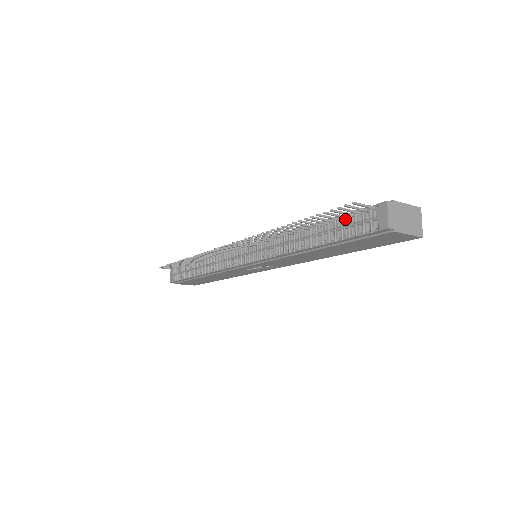
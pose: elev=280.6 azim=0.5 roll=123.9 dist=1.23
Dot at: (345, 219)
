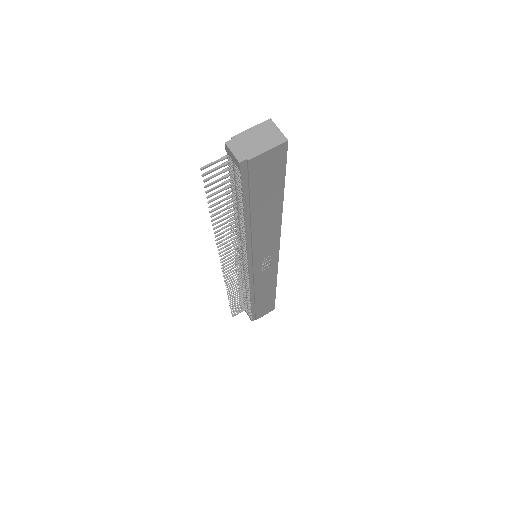
Dot at: (233, 181)
